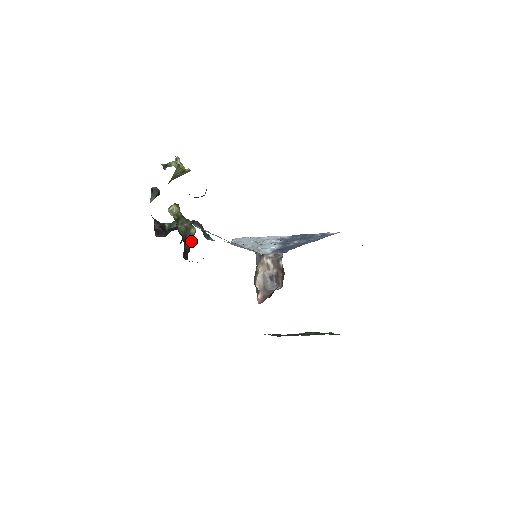
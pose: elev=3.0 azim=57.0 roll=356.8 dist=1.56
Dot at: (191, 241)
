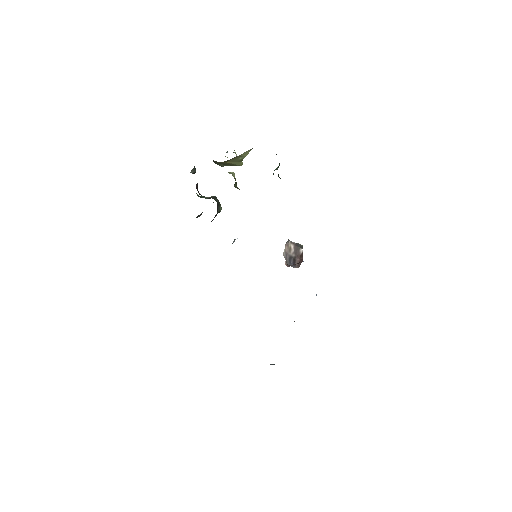
Dot at: (215, 215)
